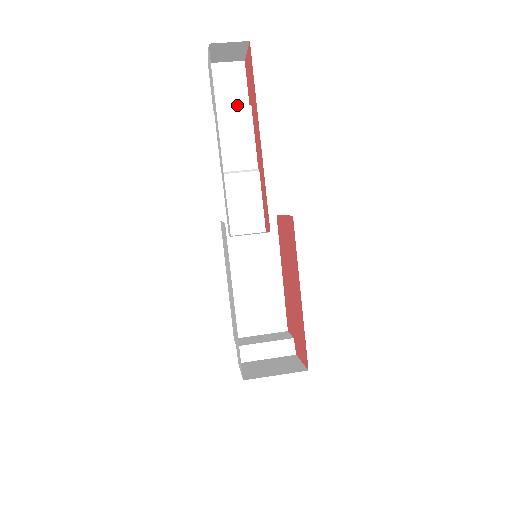
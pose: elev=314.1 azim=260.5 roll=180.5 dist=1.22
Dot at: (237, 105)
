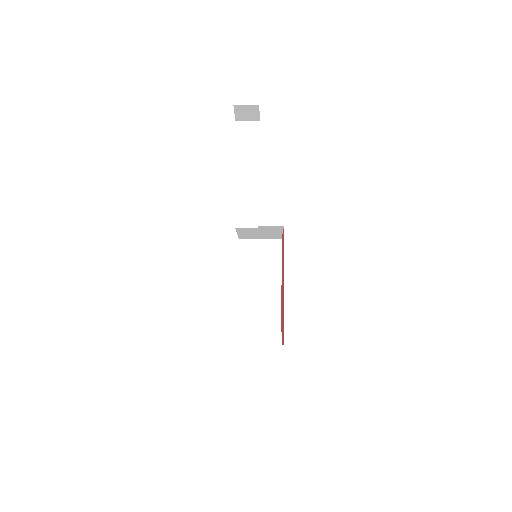
Dot at: occluded
